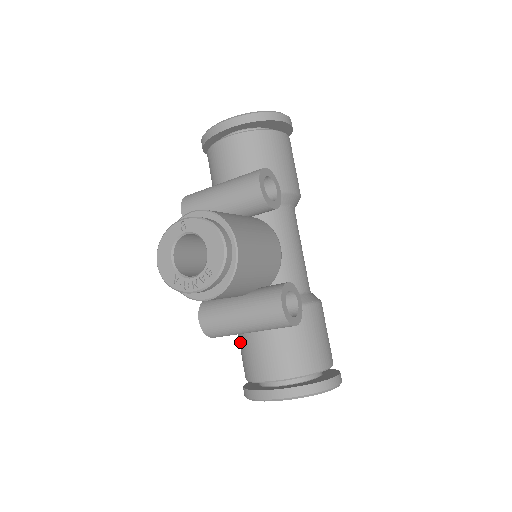
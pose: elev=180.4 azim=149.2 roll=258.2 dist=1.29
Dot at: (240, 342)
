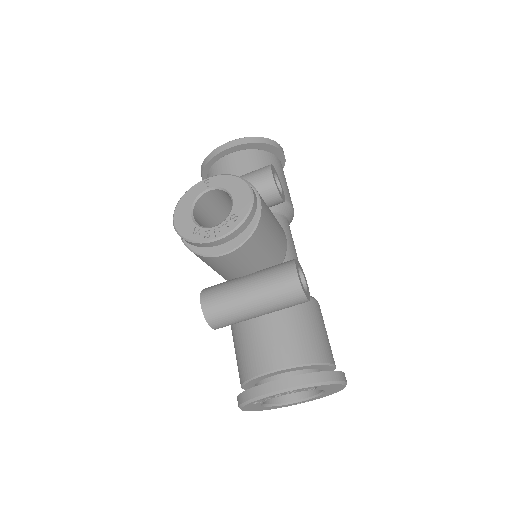
Dot at: (238, 340)
